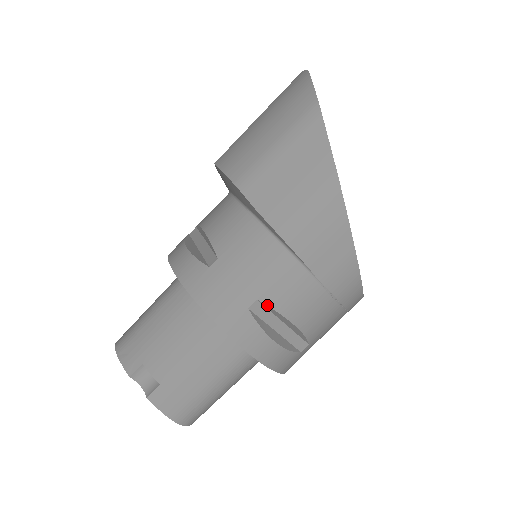
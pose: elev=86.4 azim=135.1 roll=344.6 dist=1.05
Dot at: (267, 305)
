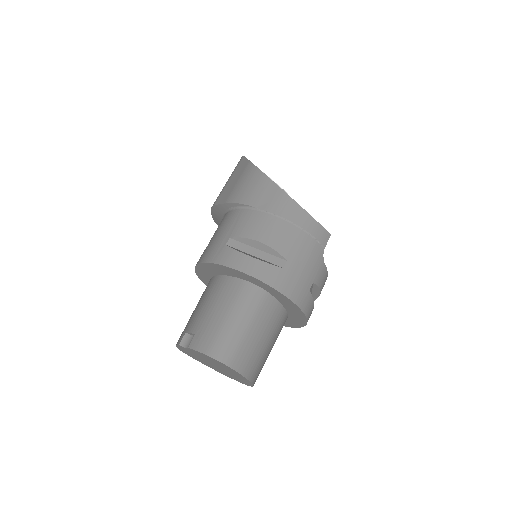
Dot at: (236, 237)
